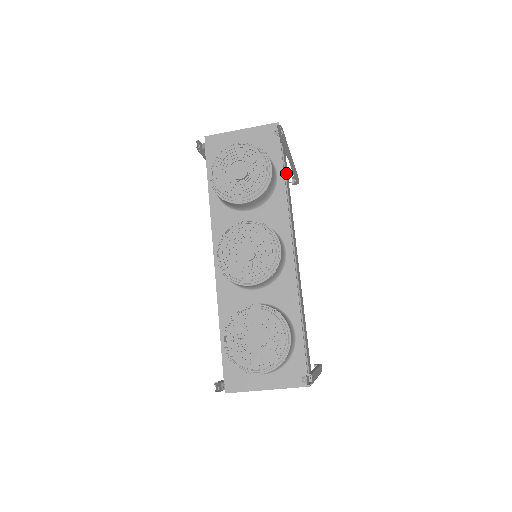
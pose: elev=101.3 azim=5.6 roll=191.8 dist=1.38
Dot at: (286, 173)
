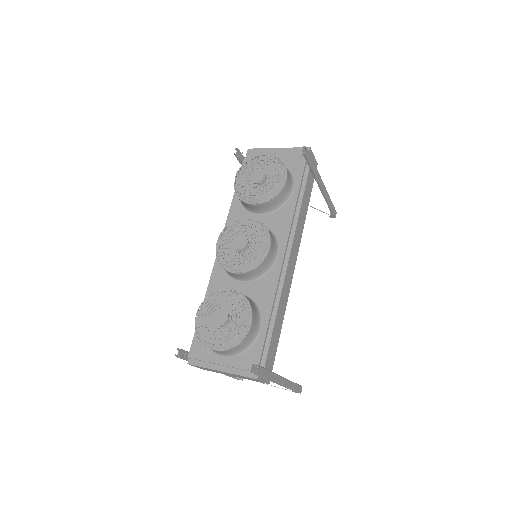
Dot at: (306, 193)
